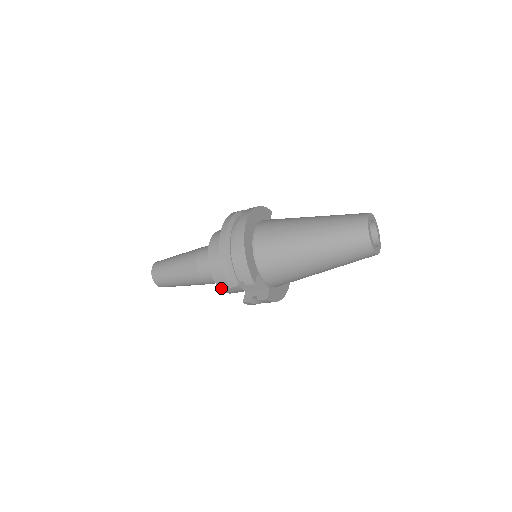
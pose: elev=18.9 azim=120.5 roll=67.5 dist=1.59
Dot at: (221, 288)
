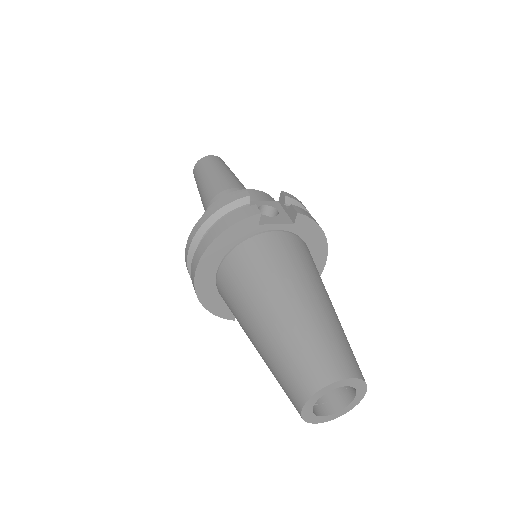
Dot at: occluded
